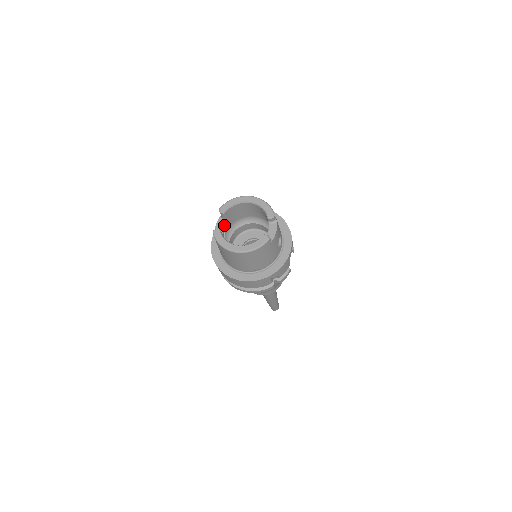
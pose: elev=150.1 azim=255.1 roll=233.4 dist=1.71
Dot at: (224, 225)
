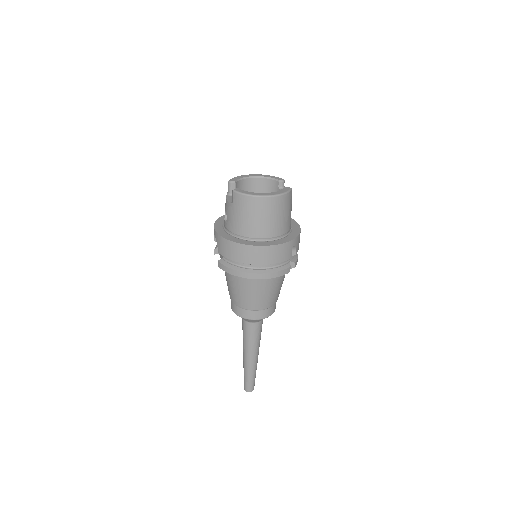
Dot at: occluded
